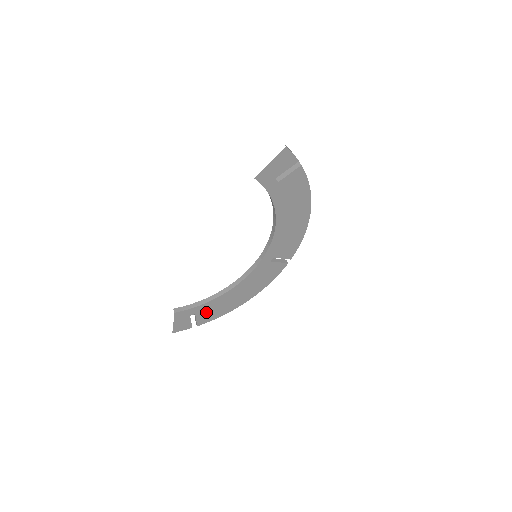
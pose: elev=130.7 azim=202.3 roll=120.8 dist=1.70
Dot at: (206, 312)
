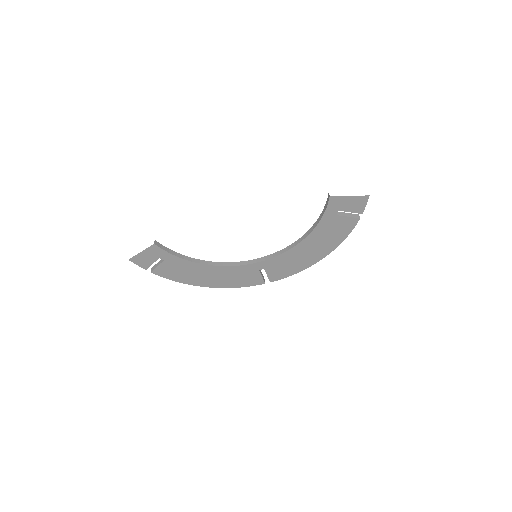
Dot at: (172, 267)
